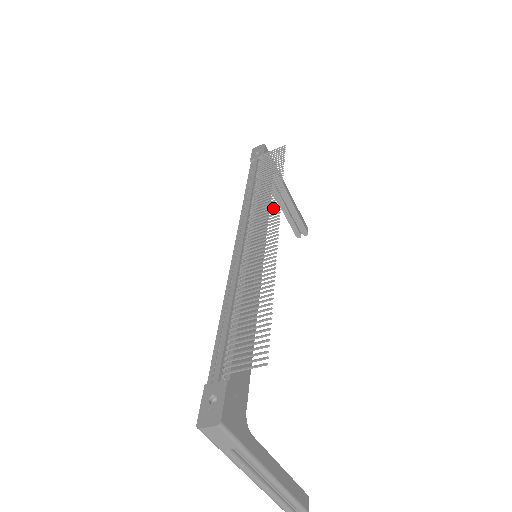
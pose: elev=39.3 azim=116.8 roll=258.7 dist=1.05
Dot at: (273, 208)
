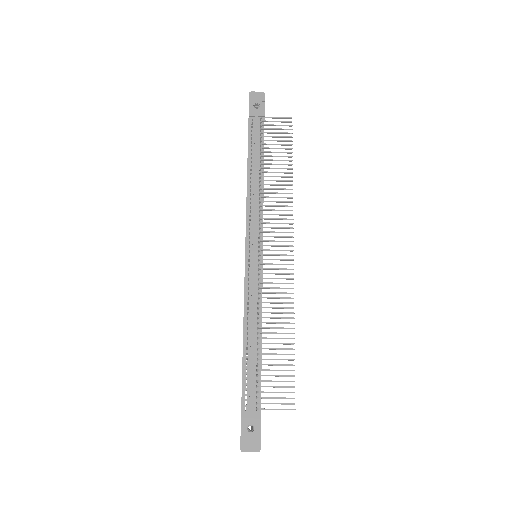
Dot at: (286, 223)
